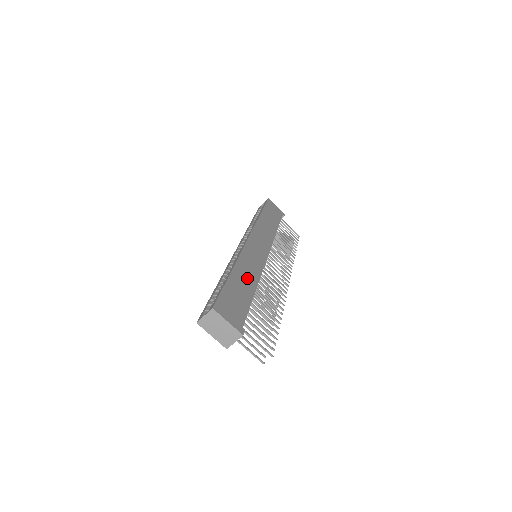
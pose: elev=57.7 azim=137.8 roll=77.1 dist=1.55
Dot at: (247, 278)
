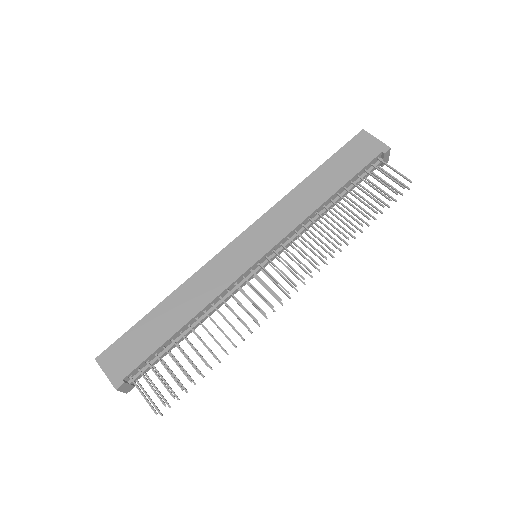
Dot at: (183, 308)
